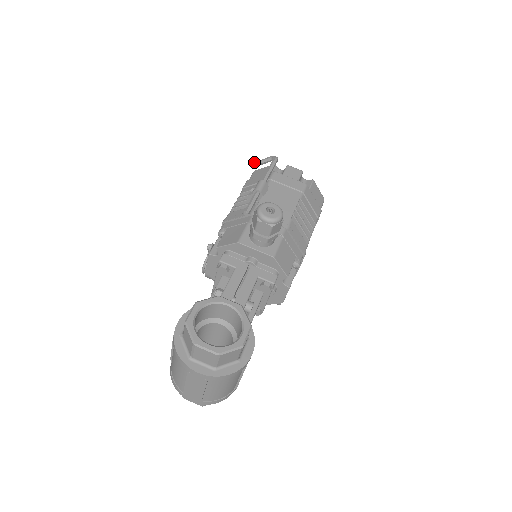
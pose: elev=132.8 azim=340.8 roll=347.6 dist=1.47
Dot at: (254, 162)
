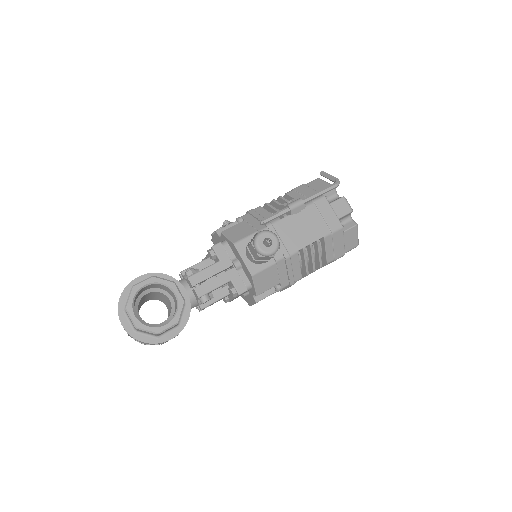
Dot at: (323, 171)
